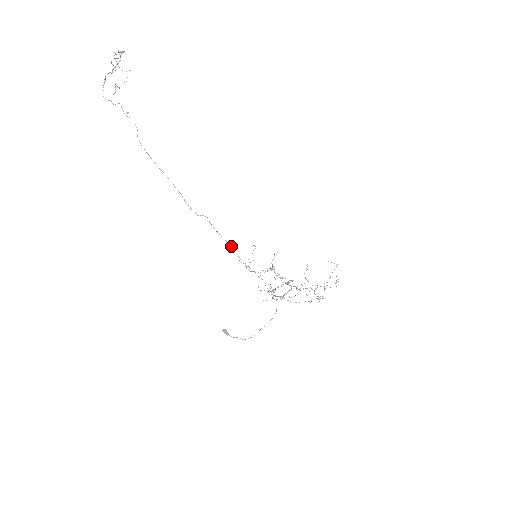
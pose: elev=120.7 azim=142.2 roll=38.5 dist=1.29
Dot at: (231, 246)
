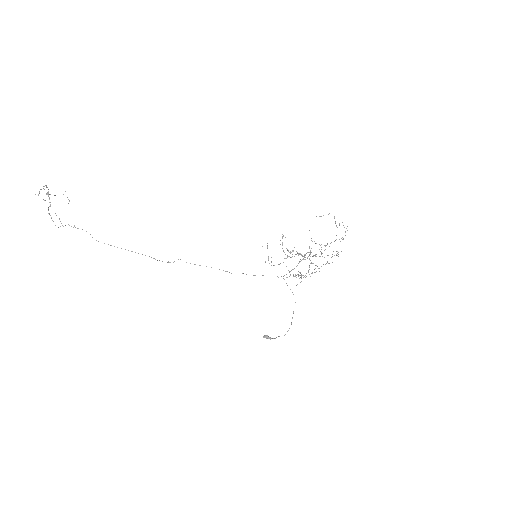
Dot at: occluded
